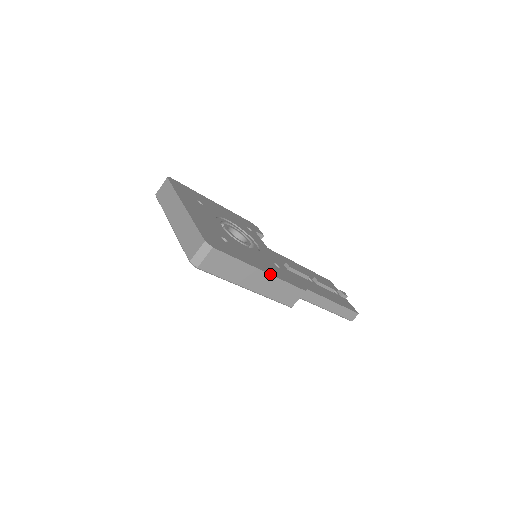
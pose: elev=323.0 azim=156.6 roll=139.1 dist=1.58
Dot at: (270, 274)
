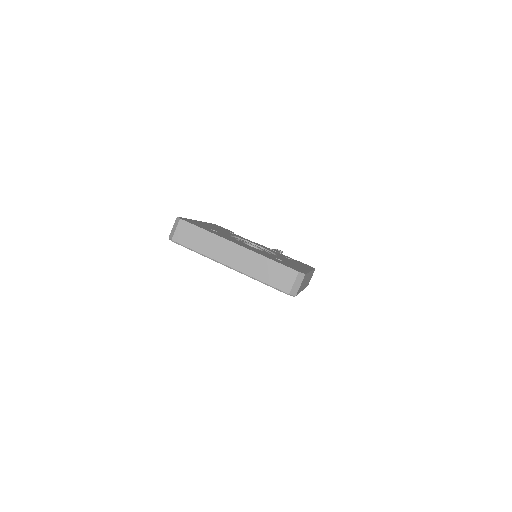
Dot at: (311, 271)
